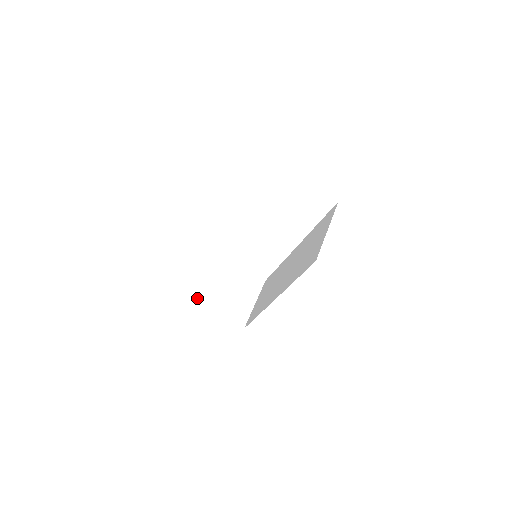
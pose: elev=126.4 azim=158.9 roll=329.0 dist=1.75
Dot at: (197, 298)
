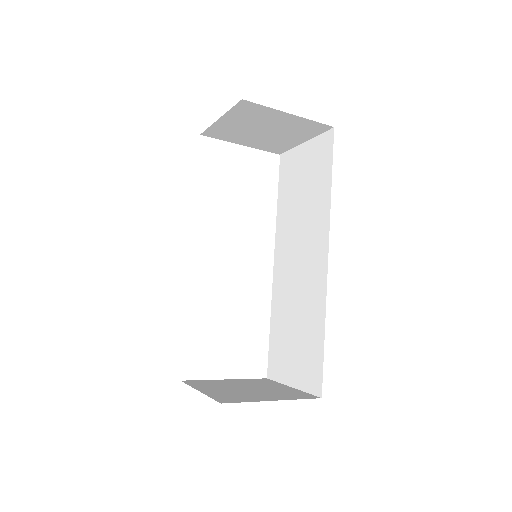
Dot at: (226, 401)
